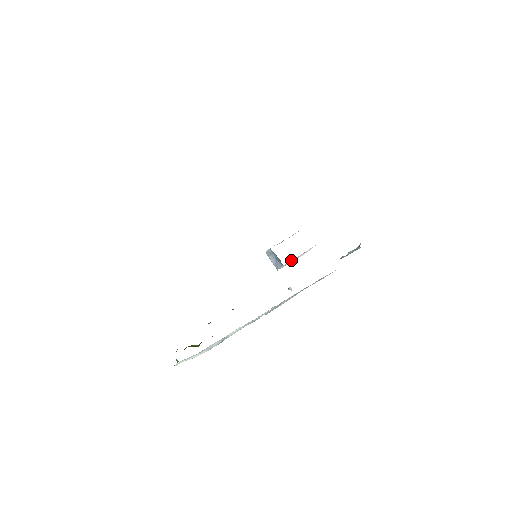
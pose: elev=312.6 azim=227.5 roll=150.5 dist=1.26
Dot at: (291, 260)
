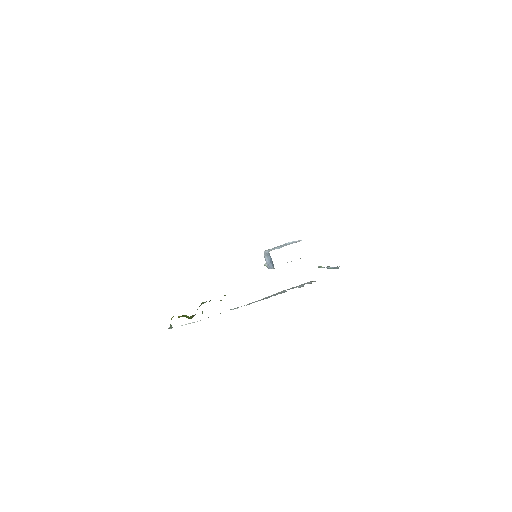
Dot at: occluded
